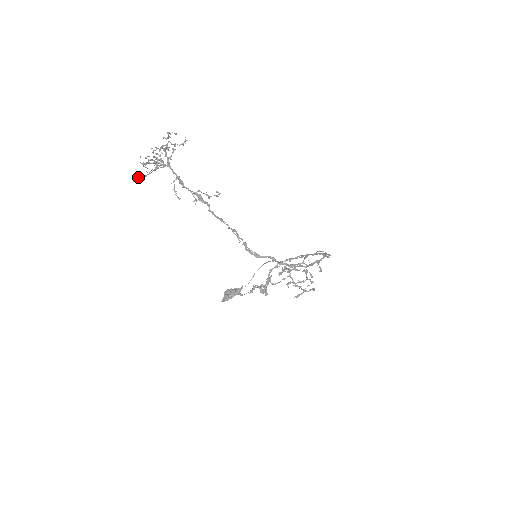
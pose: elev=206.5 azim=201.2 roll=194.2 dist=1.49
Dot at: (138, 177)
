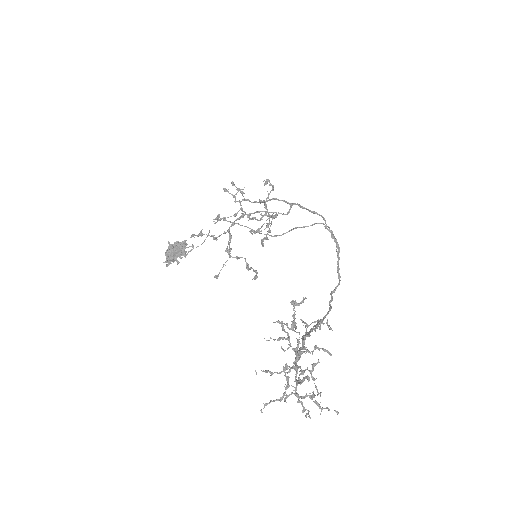
Dot at: occluded
